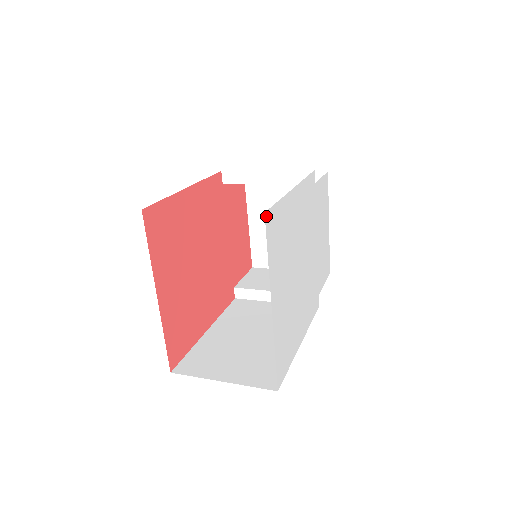
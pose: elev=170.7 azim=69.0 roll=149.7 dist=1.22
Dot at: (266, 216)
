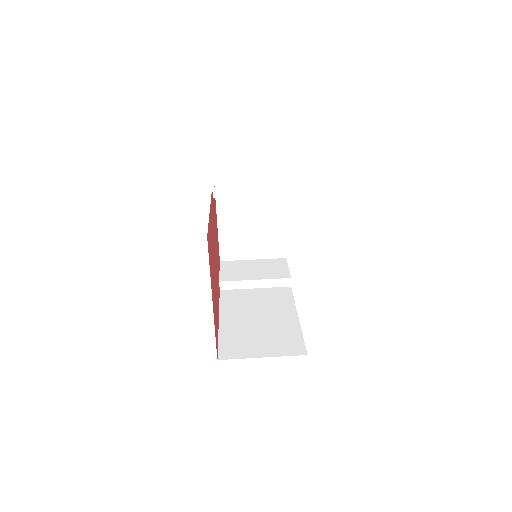
Dot at: occluded
